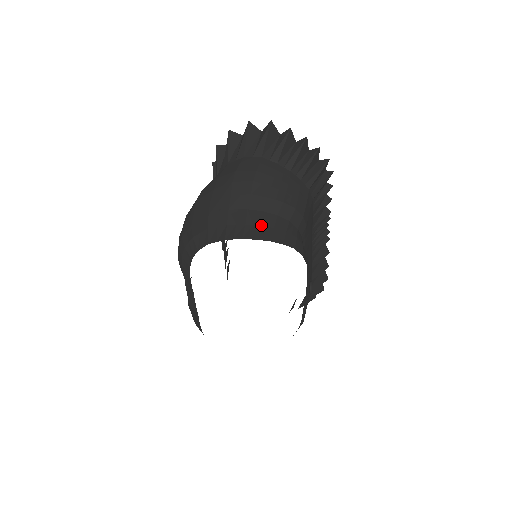
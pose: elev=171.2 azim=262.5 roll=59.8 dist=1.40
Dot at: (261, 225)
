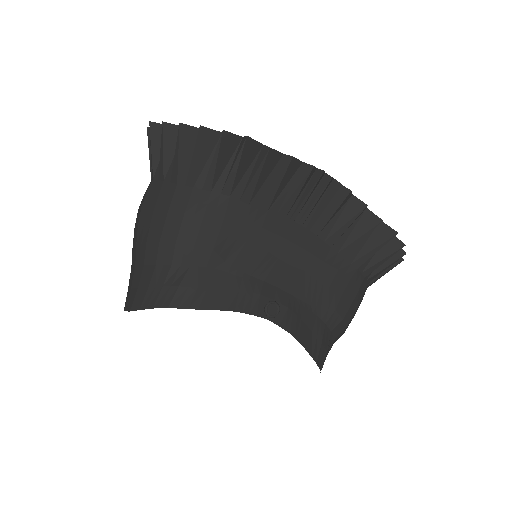
Dot at: (139, 287)
